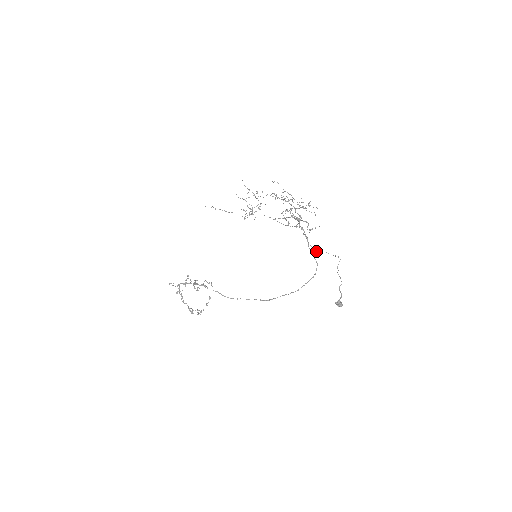
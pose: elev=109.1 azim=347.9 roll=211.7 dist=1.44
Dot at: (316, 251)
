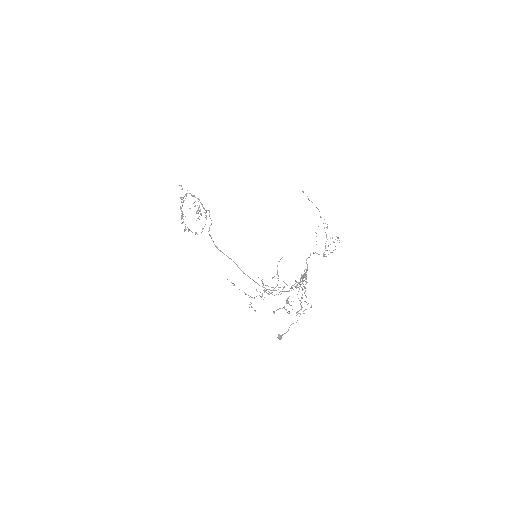
Dot at: (298, 298)
